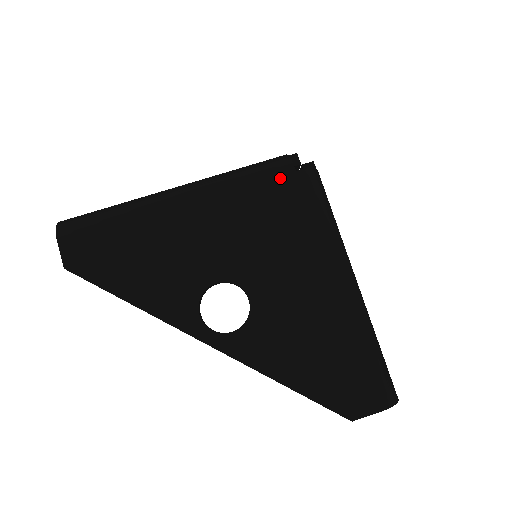
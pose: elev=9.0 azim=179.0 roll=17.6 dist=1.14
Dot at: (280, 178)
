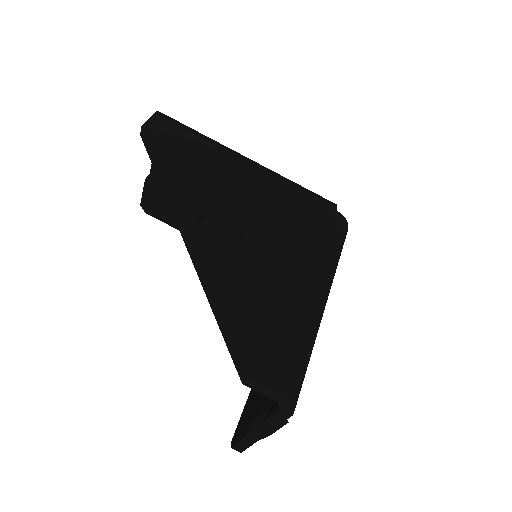
Dot at: (323, 205)
